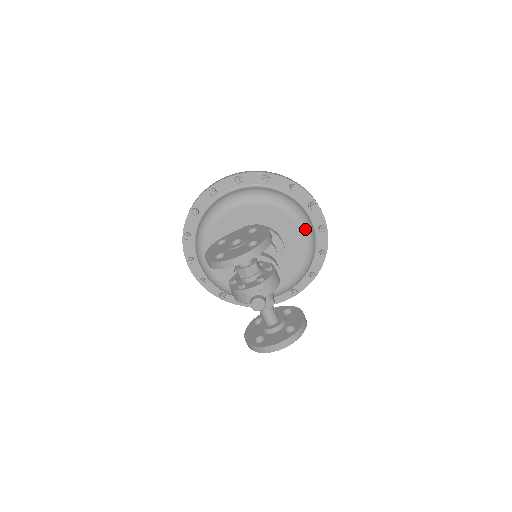
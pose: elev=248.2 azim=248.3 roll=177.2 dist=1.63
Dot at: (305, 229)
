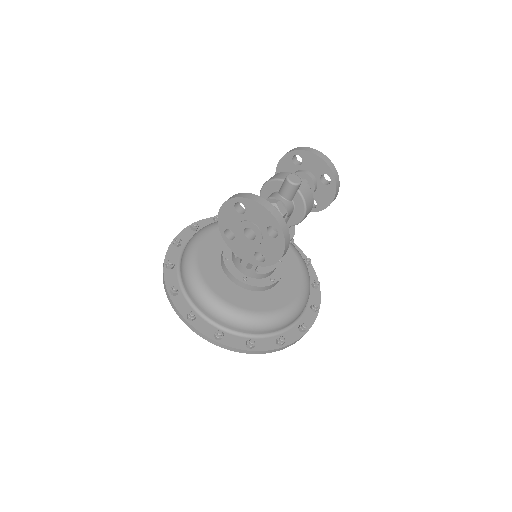
Dot at: (301, 299)
